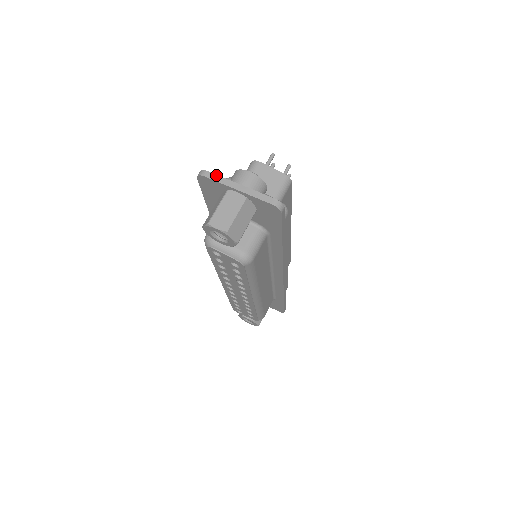
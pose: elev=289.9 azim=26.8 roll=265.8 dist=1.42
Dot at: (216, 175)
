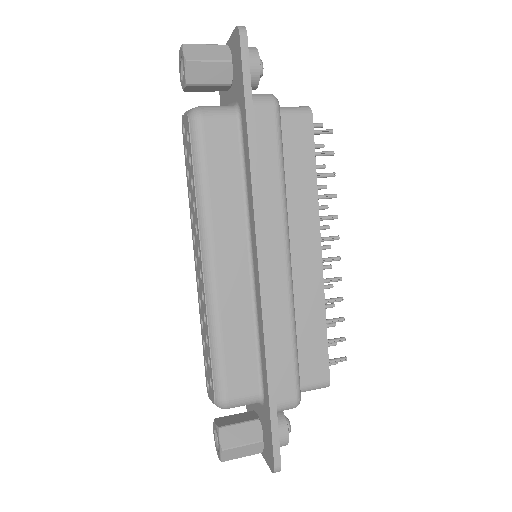
Dot at: occluded
